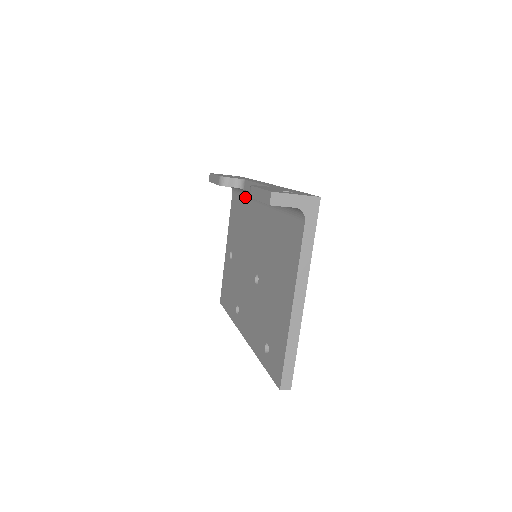
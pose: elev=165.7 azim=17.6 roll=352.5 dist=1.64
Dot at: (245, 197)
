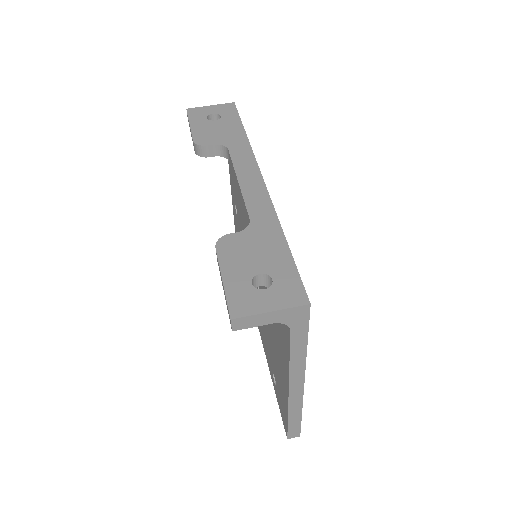
Dot at: occluded
